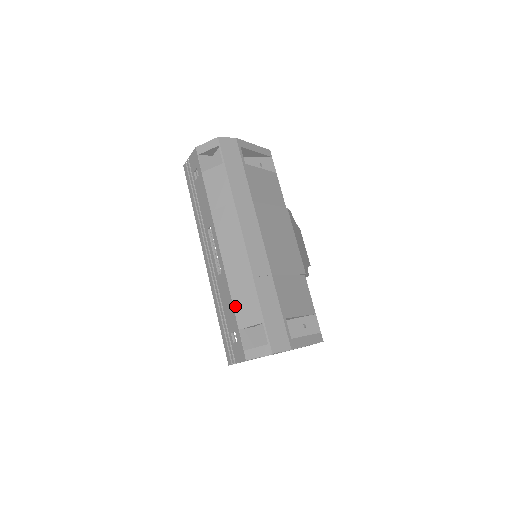
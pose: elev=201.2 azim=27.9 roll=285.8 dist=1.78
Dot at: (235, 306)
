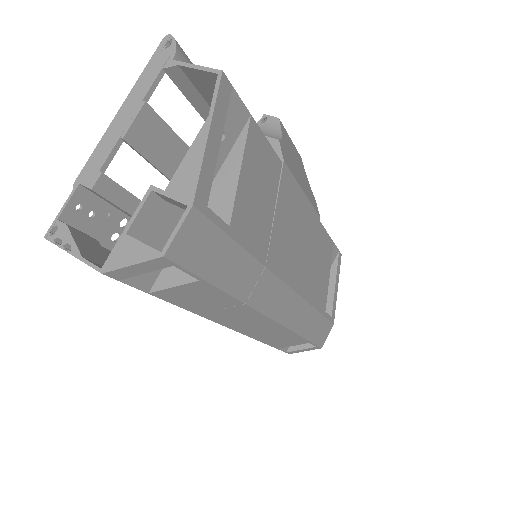
Dot at: (269, 344)
